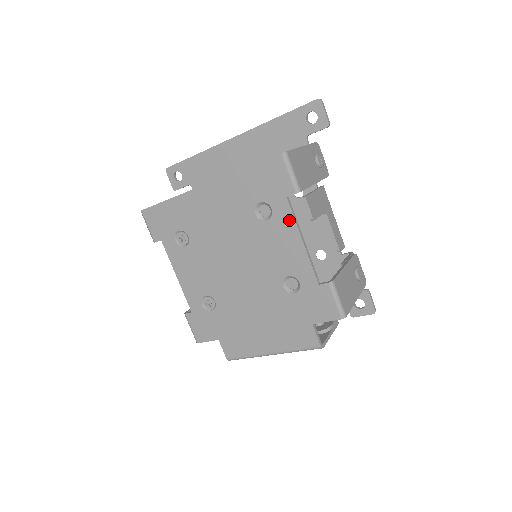
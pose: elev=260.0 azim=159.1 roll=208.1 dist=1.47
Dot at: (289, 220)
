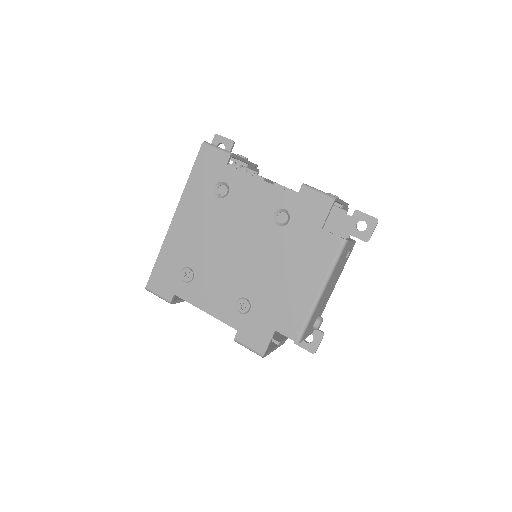
Dot at: (241, 176)
